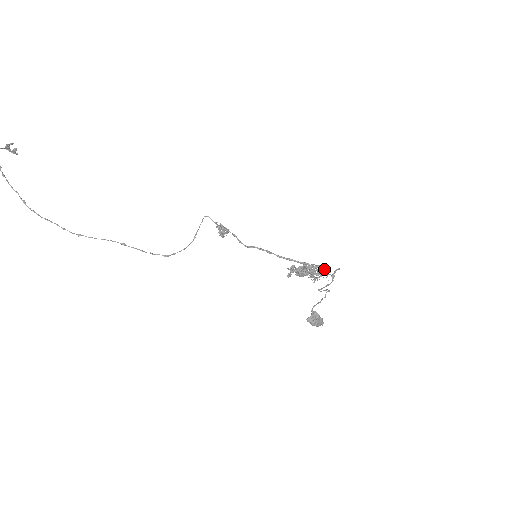
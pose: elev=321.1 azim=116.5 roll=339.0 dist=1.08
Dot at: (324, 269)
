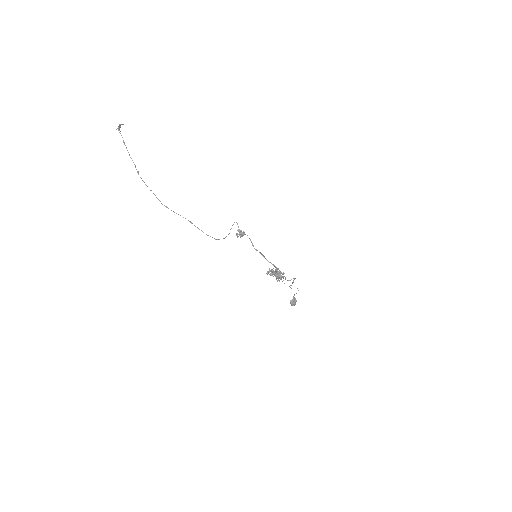
Dot at: occluded
